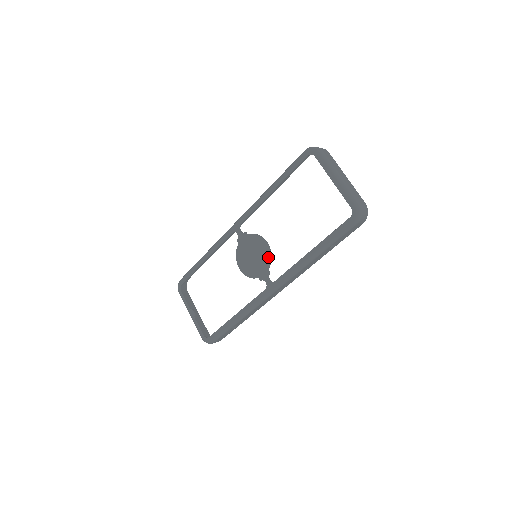
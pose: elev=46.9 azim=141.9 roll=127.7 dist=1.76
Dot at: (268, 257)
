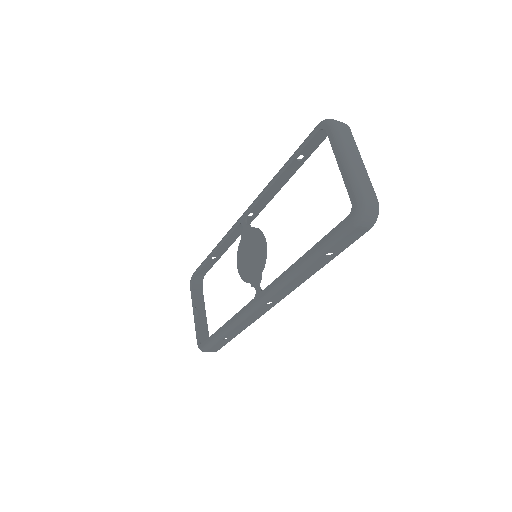
Dot at: (262, 258)
